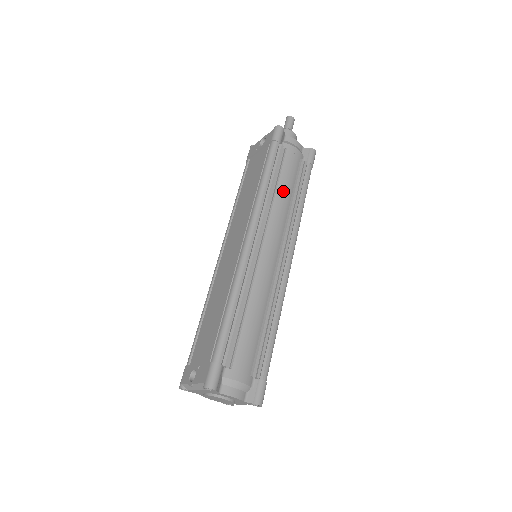
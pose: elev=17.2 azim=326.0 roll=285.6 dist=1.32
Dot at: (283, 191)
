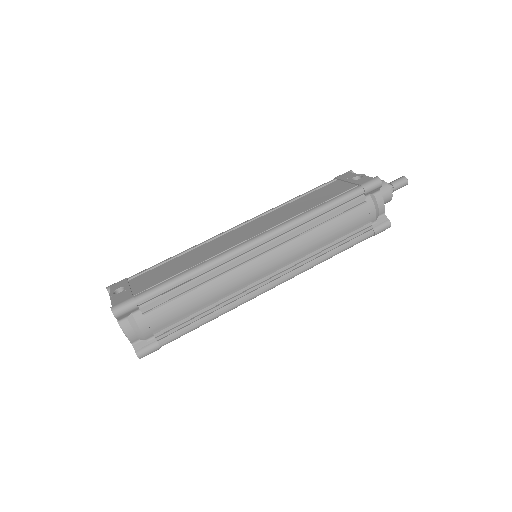
Dot at: (325, 232)
